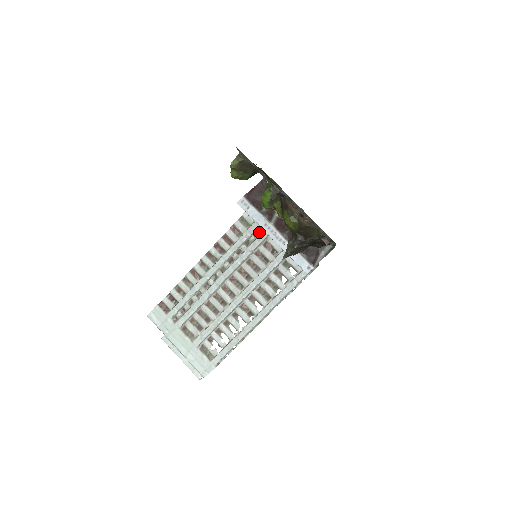
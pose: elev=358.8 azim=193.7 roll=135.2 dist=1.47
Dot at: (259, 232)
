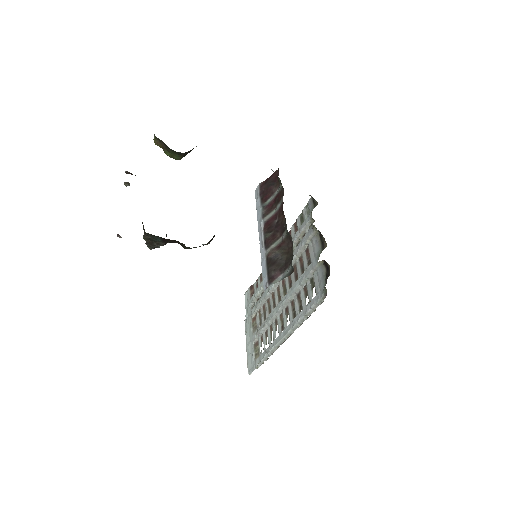
Dot at: occluded
